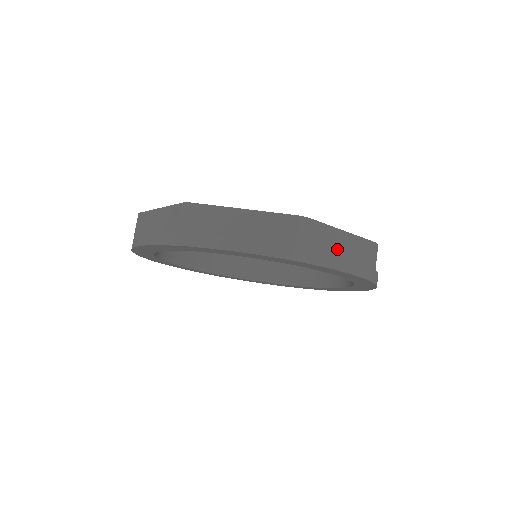
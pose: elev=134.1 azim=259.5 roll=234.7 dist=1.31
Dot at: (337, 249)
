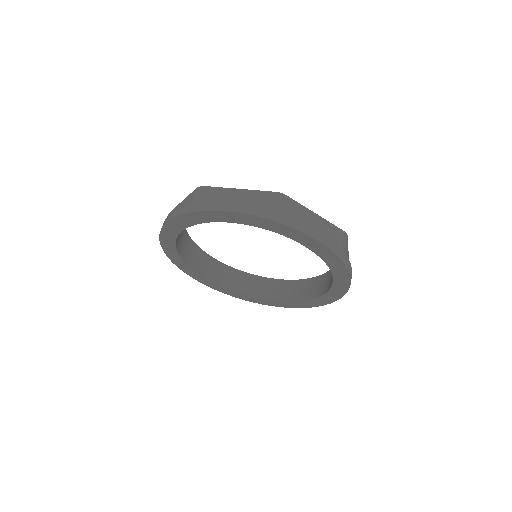
Dot at: (308, 224)
